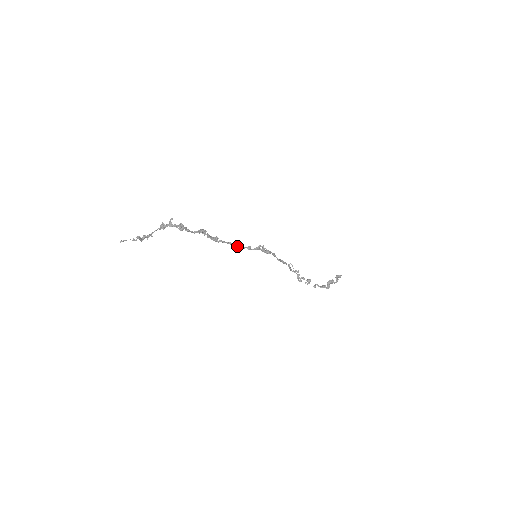
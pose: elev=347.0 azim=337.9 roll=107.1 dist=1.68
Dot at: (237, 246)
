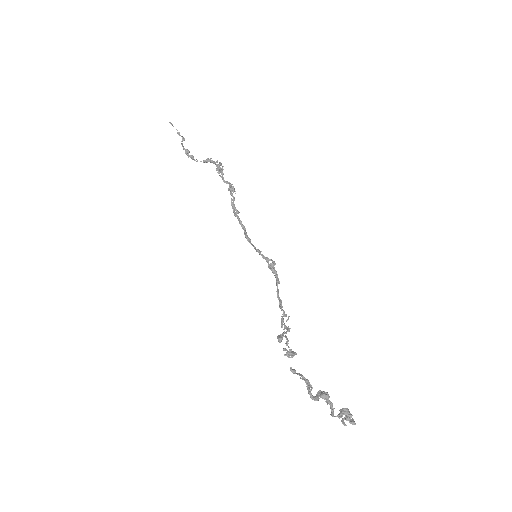
Dot at: (248, 237)
